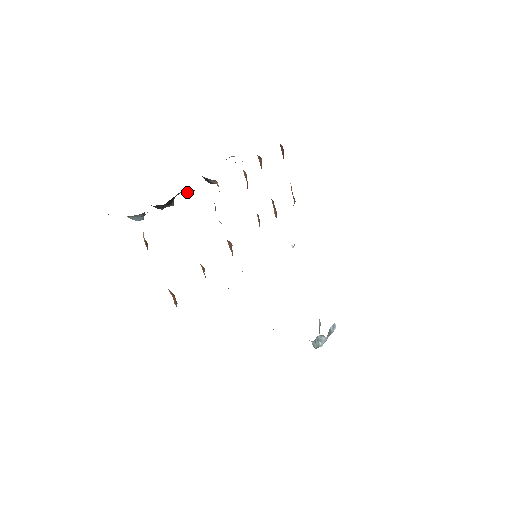
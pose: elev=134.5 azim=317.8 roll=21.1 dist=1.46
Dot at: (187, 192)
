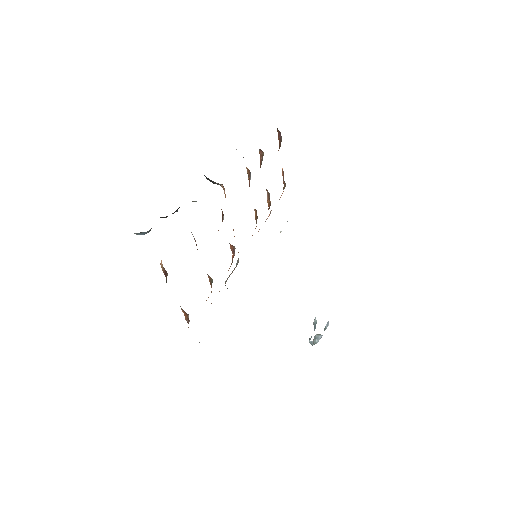
Dot at: (195, 201)
